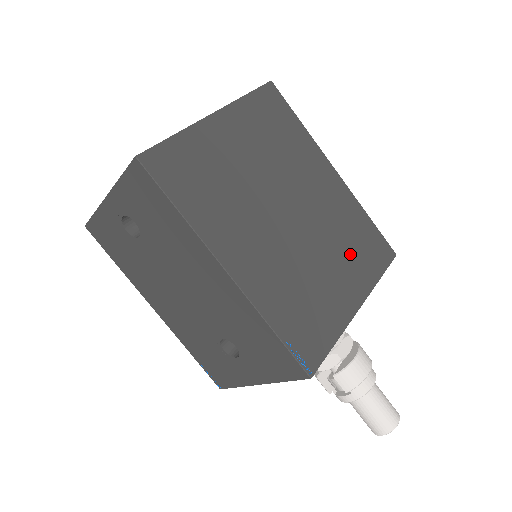
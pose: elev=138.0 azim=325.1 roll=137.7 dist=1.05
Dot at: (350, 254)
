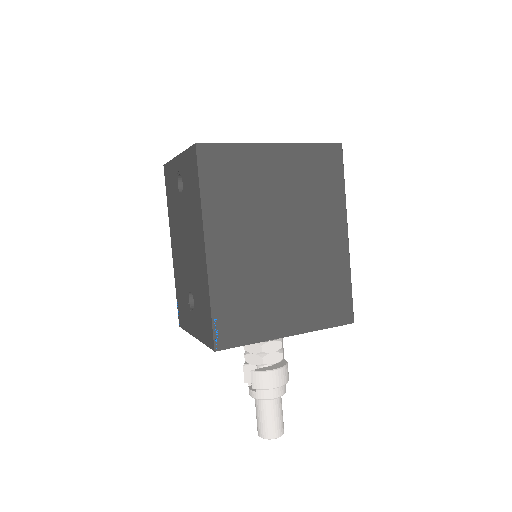
Dot at: (312, 297)
